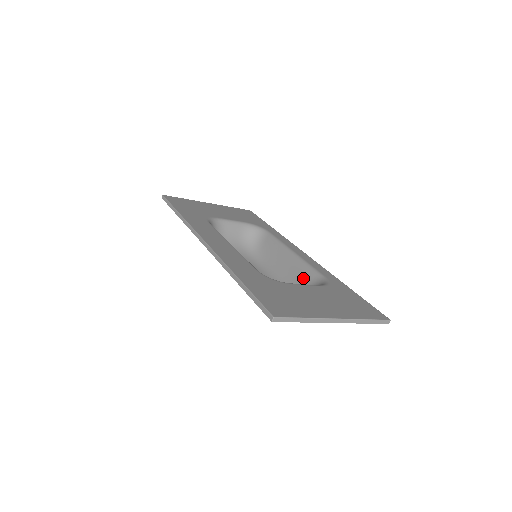
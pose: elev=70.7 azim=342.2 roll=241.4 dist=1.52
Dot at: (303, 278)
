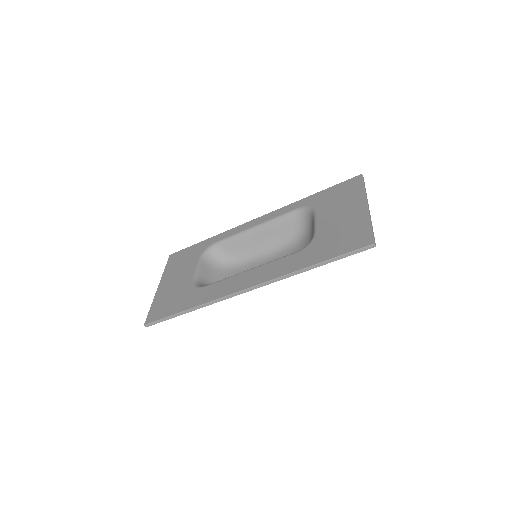
Dot at: (289, 226)
